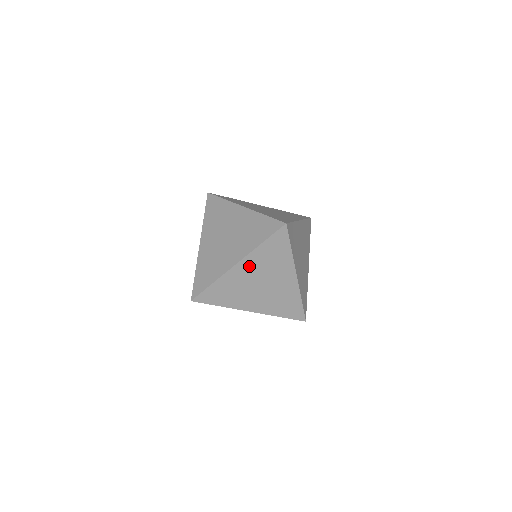
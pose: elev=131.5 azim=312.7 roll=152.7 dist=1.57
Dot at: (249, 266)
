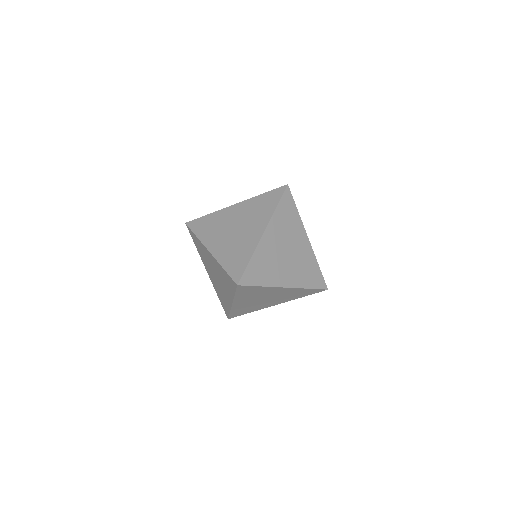
Dot at: (273, 233)
